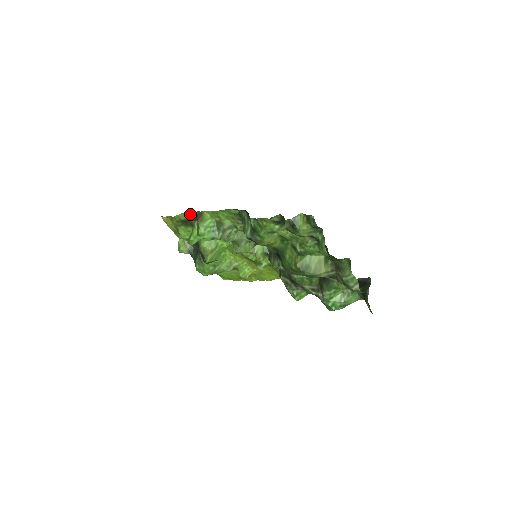
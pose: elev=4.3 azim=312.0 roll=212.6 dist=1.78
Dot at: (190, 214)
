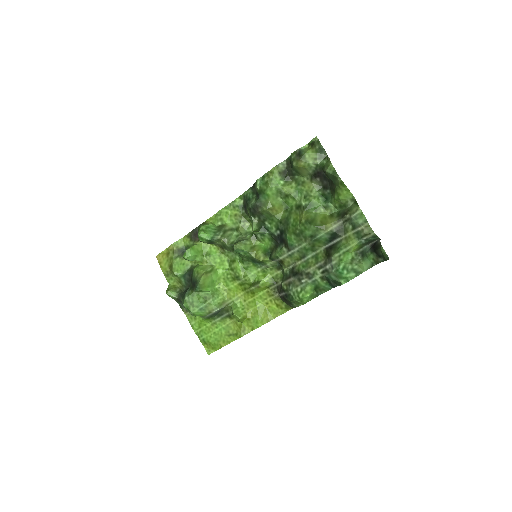
Dot at: (190, 234)
